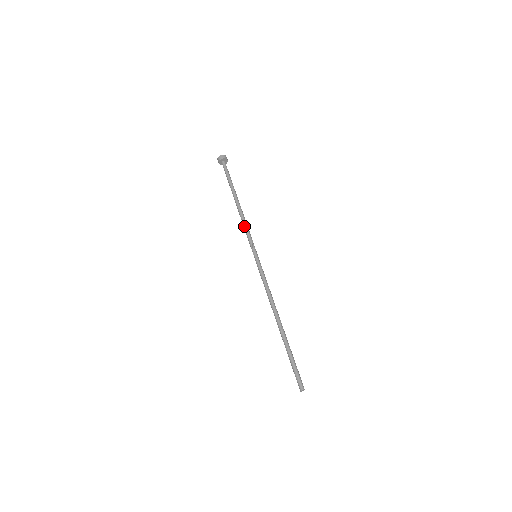
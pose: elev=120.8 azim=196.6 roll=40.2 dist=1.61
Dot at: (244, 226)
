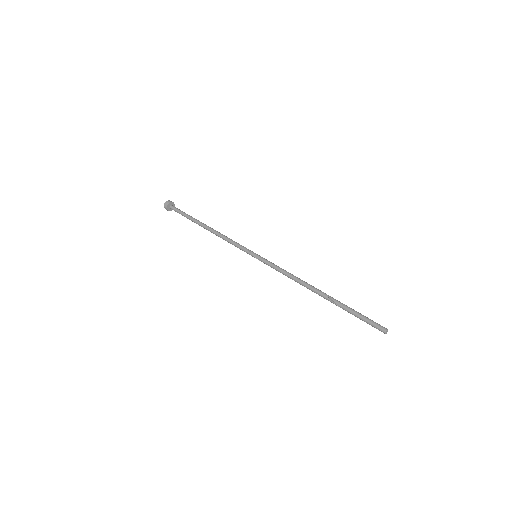
Dot at: (228, 239)
